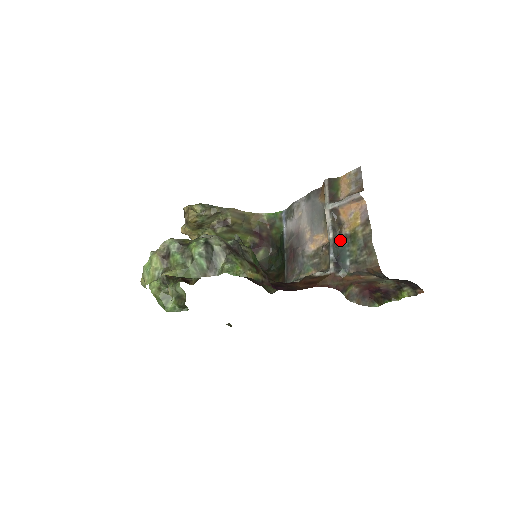
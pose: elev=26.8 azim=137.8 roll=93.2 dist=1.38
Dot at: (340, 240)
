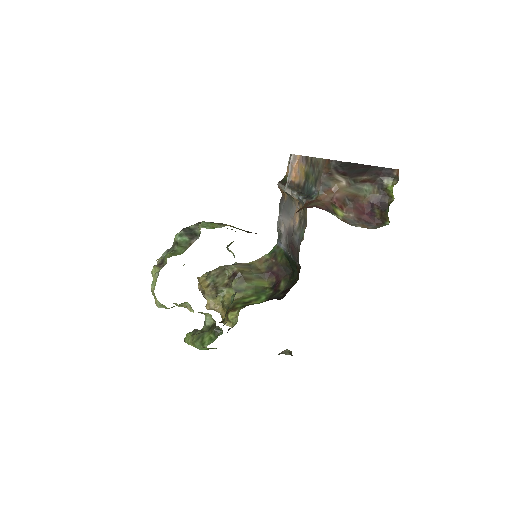
Dot at: (303, 190)
